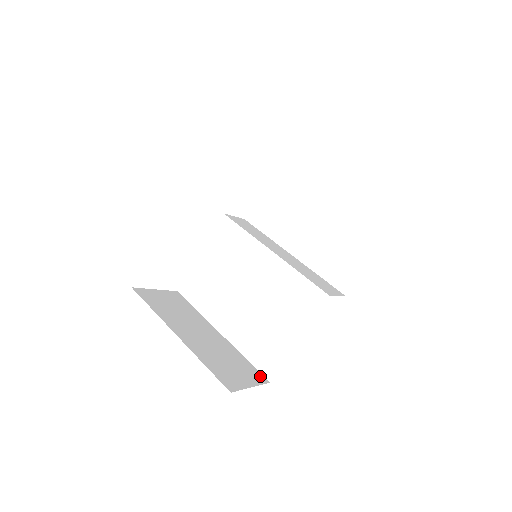
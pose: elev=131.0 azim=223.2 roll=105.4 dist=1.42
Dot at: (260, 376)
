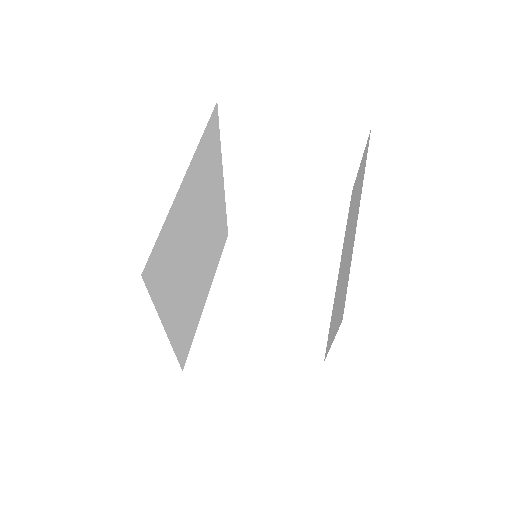
Dot at: (255, 378)
